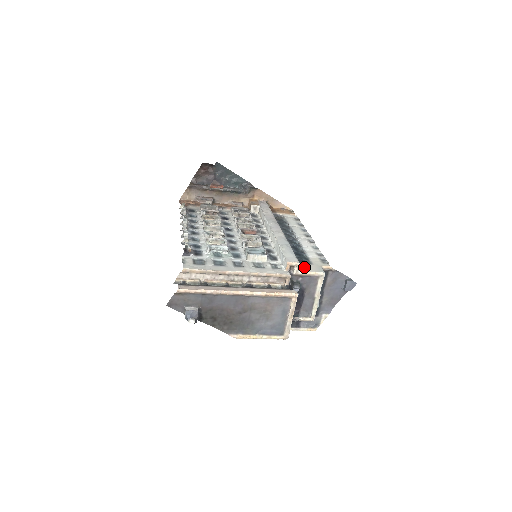
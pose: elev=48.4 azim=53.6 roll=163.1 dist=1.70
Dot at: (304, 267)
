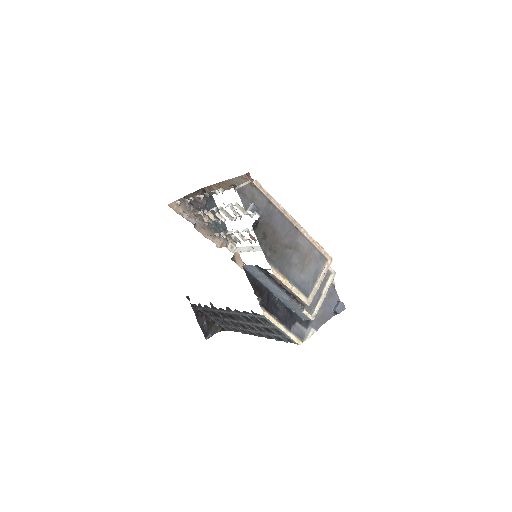
Dot at: occluded
